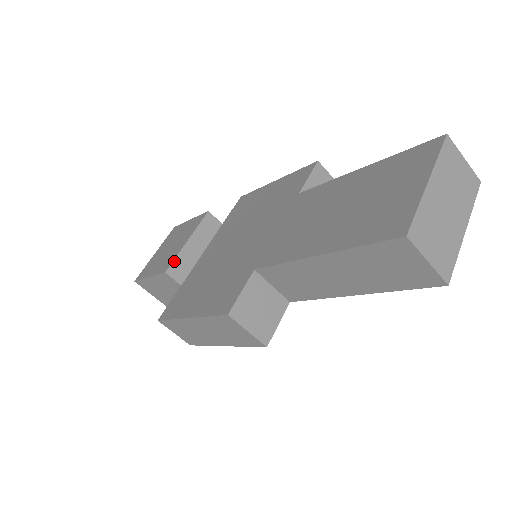
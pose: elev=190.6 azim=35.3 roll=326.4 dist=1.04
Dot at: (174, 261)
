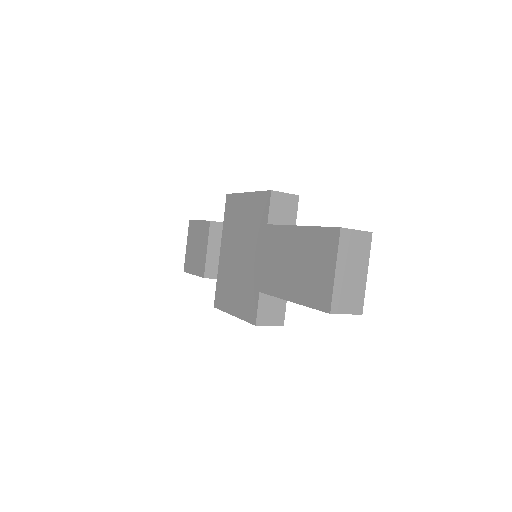
Dot at: (205, 268)
